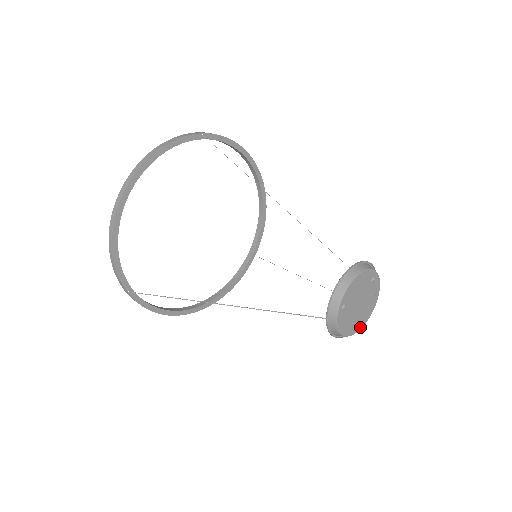
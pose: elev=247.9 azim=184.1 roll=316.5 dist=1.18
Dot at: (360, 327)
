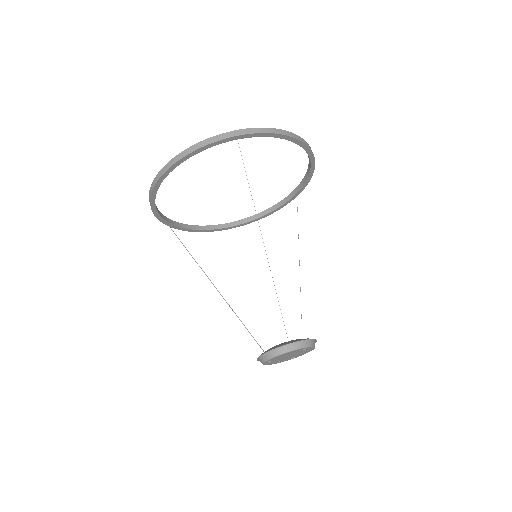
Dot at: (293, 358)
